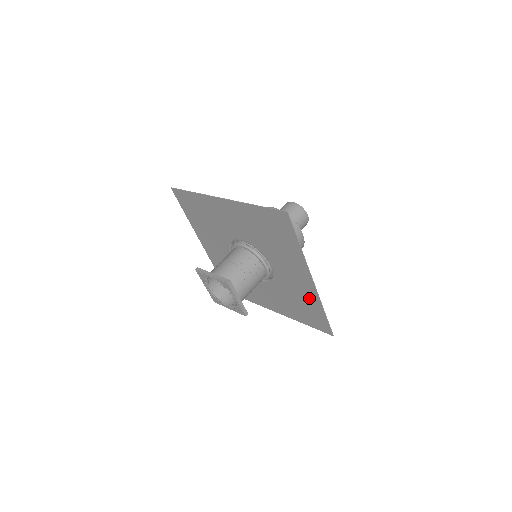
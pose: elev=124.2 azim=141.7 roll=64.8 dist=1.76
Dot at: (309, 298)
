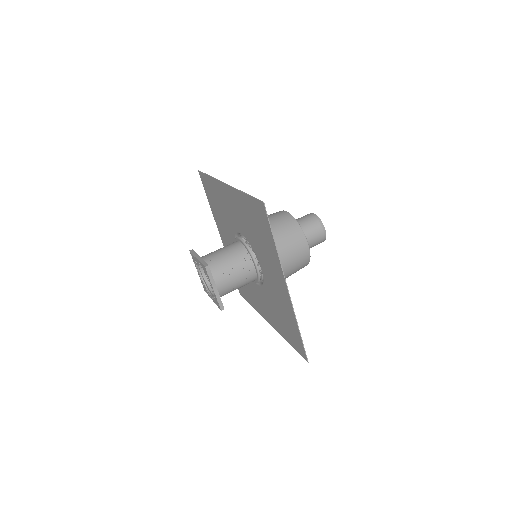
Dot at: (287, 310)
